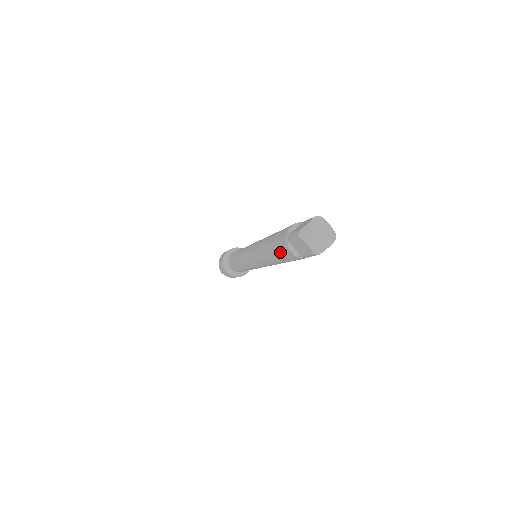
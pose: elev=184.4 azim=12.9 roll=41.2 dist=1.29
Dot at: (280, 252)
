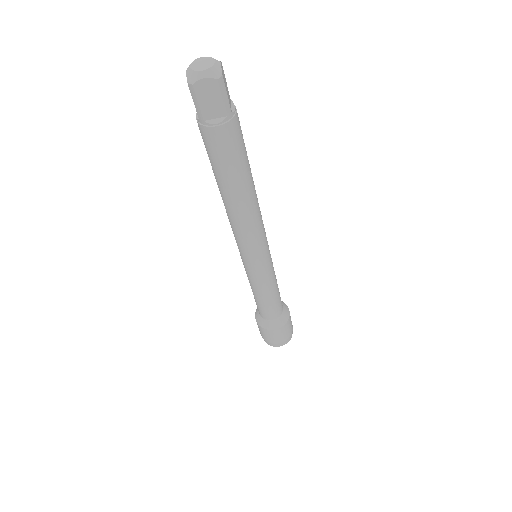
Dot at: (221, 154)
